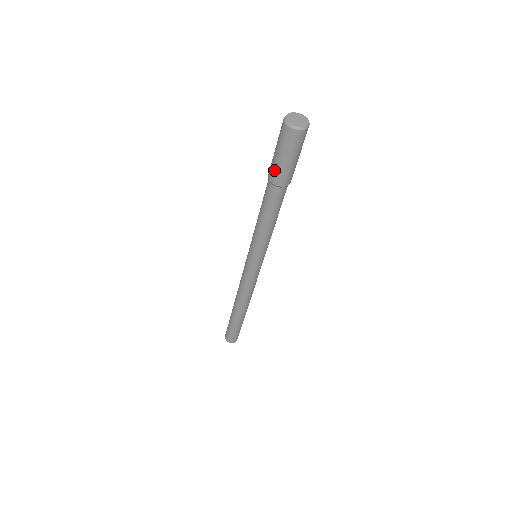
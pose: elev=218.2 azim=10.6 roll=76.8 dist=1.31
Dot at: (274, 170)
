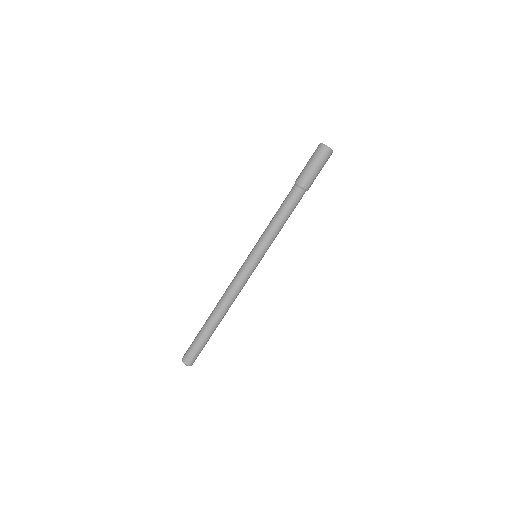
Dot at: (307, 177)
